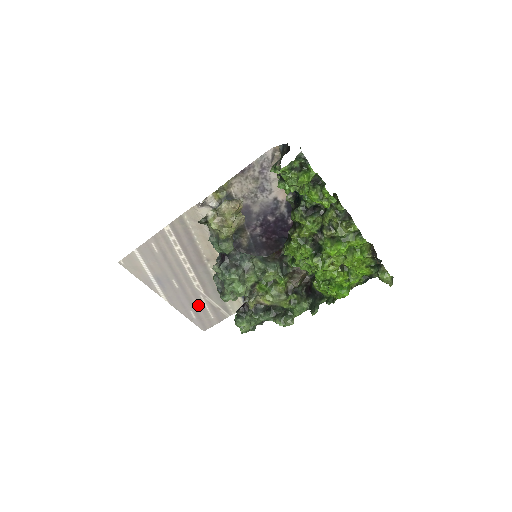
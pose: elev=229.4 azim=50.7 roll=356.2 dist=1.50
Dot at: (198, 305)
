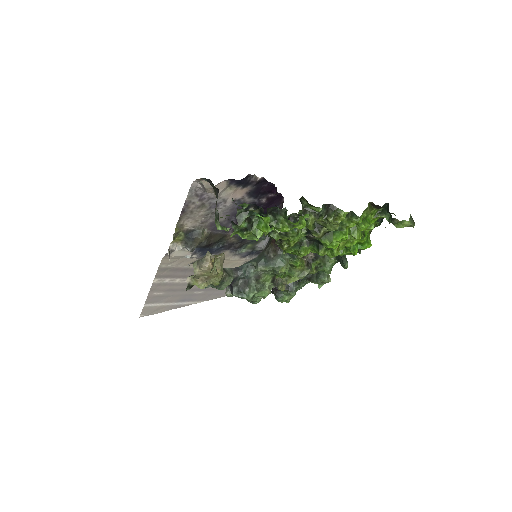
Dot at: occluded
